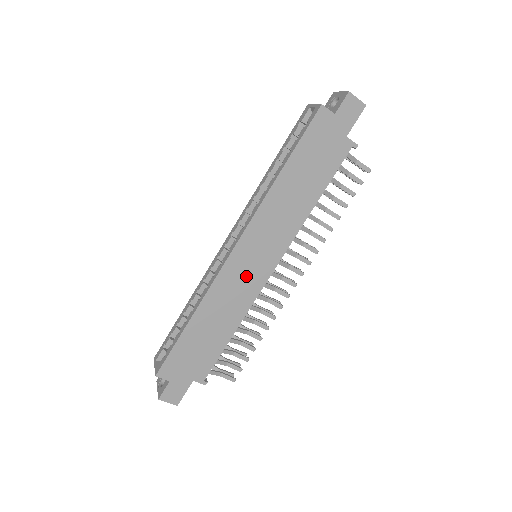
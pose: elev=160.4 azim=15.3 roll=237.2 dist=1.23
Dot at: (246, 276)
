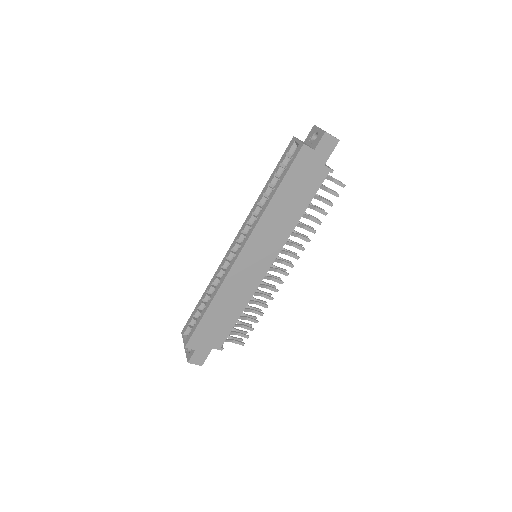
Dot at: (249, 273)
